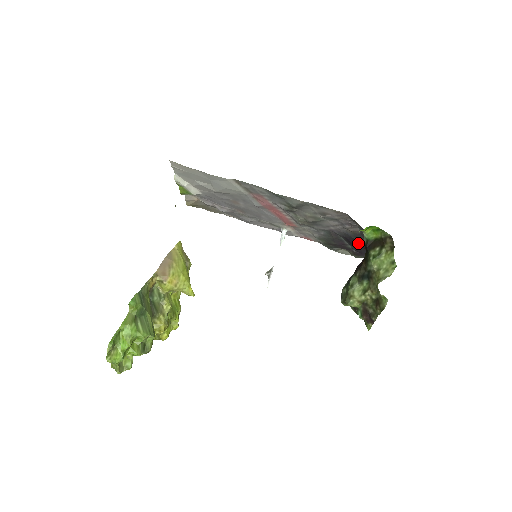
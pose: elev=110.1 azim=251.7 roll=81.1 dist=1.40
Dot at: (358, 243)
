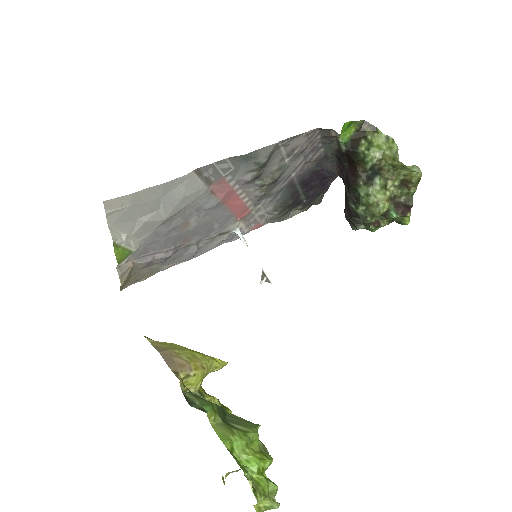
Dot at: (317, 176)
